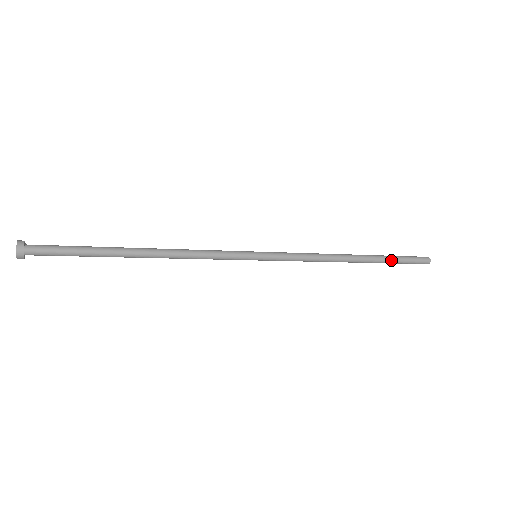
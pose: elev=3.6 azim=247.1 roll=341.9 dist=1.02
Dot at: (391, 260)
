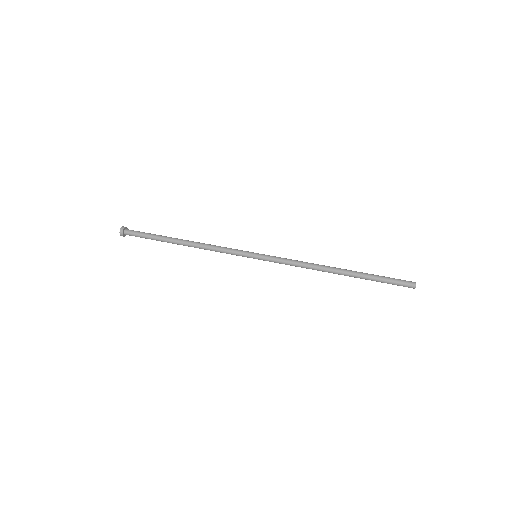
Dot at: (372, 280)
